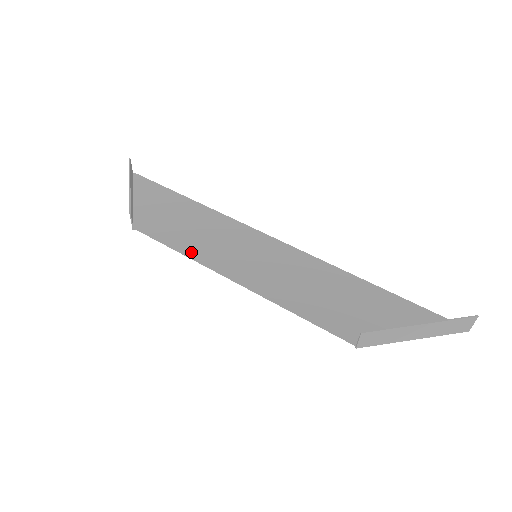
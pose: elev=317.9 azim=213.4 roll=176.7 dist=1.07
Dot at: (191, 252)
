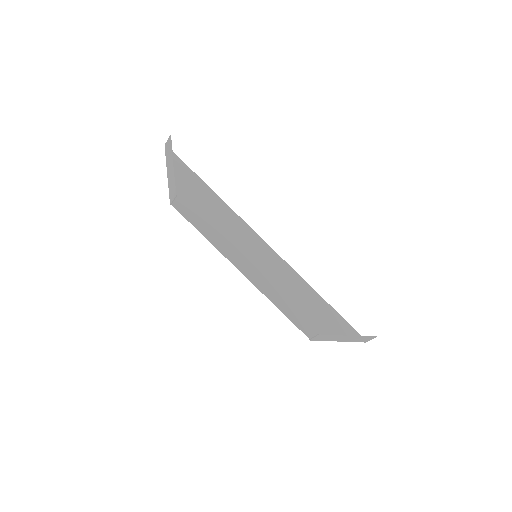
Dot at: (214, 240)
